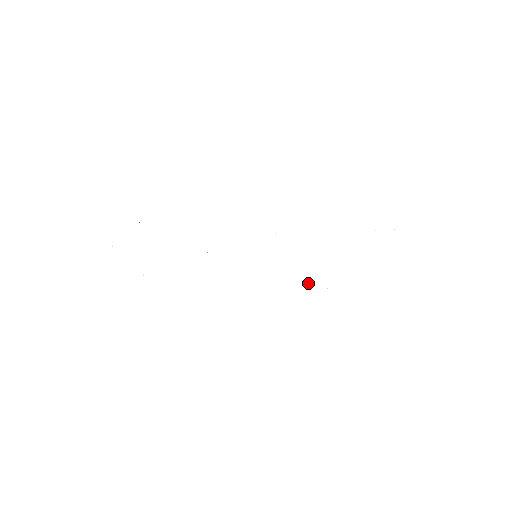
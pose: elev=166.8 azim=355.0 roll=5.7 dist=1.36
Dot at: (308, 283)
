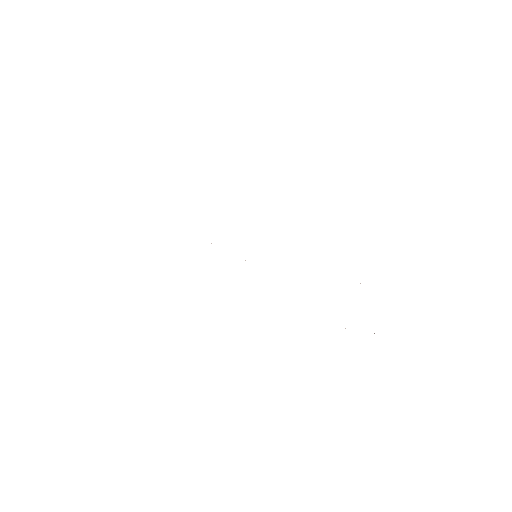
Dot at: occluded
